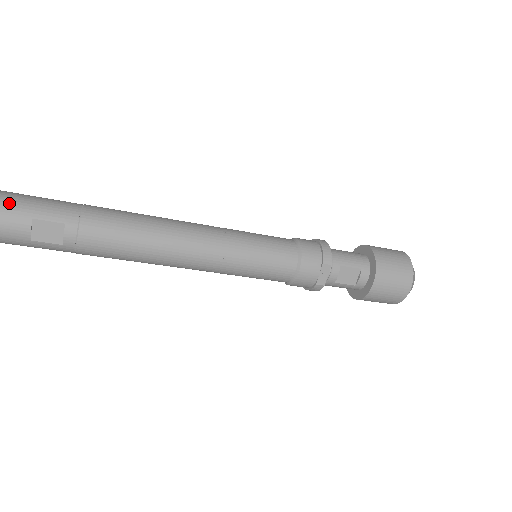
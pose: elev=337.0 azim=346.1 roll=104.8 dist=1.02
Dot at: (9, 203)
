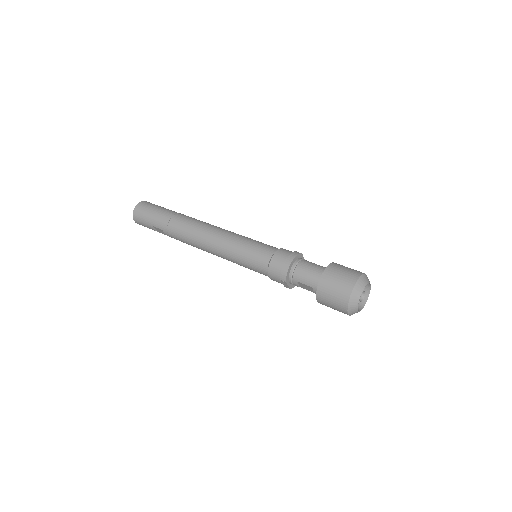
Dot at: (145, 218)
